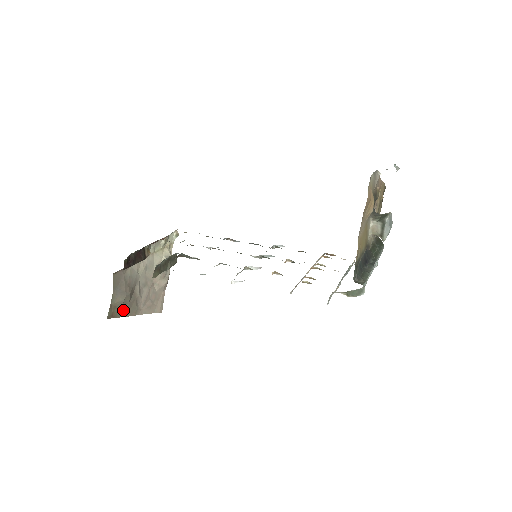
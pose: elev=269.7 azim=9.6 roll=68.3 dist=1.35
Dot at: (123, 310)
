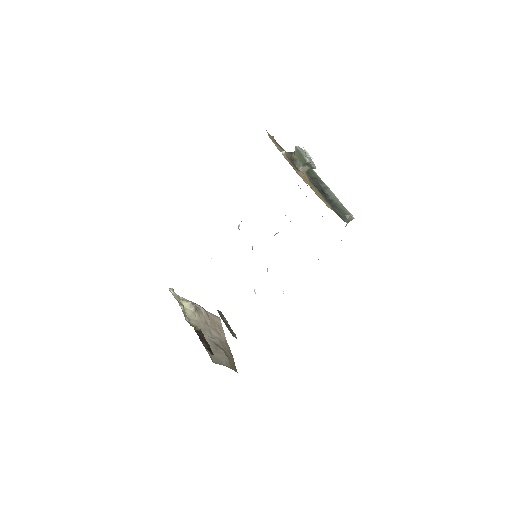
Dot at: (230, 357)
